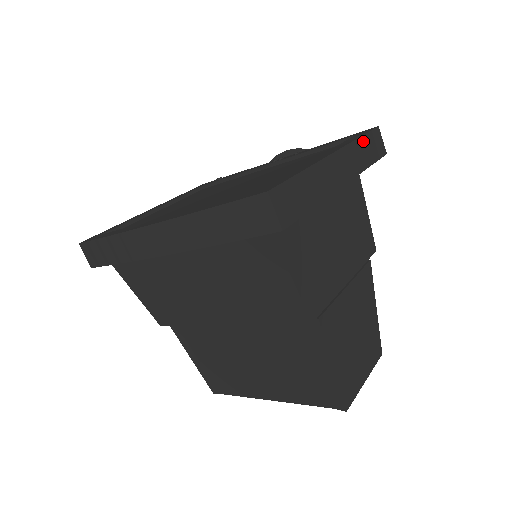
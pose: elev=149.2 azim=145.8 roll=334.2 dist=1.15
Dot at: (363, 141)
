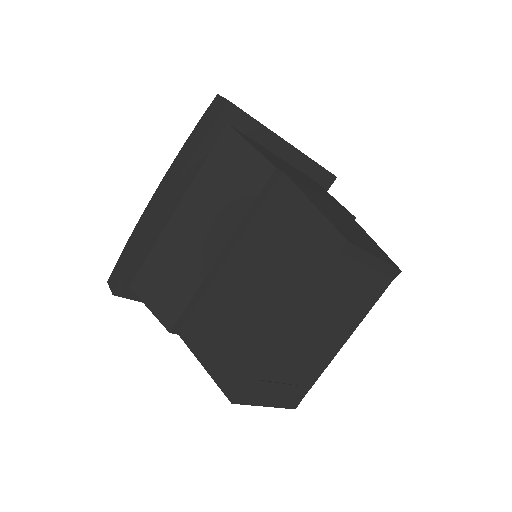
Dot at: occluded
